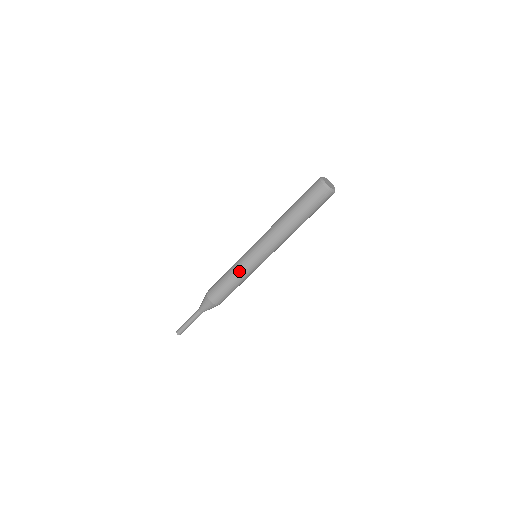
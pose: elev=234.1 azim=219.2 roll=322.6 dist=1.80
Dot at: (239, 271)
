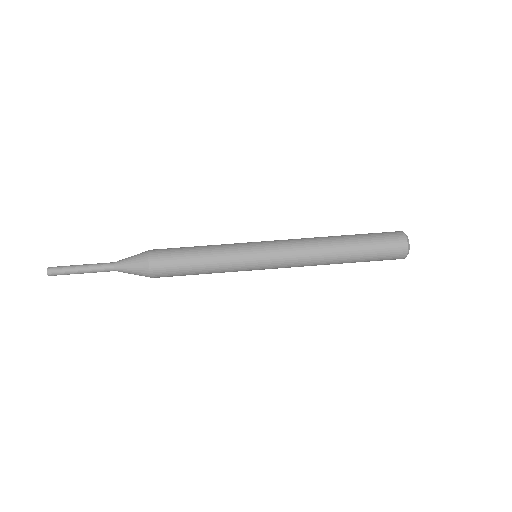
Dot at: (225, 248)
